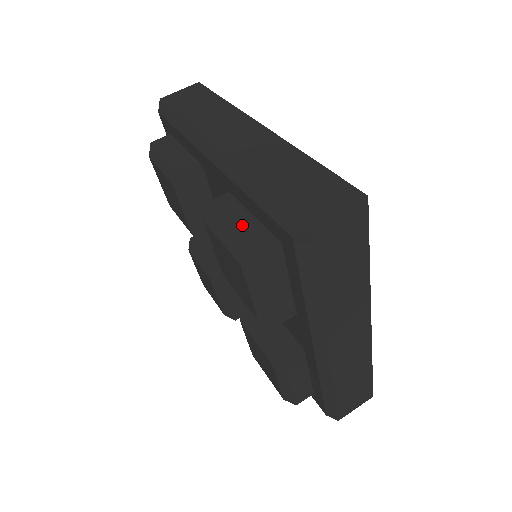
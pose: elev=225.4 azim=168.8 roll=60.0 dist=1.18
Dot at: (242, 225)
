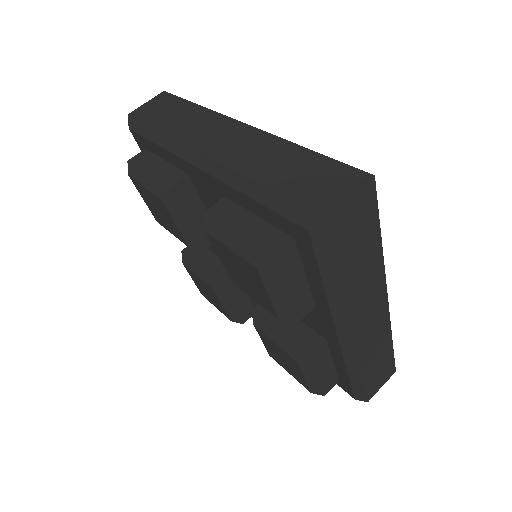
Dot at: (248, 228)
